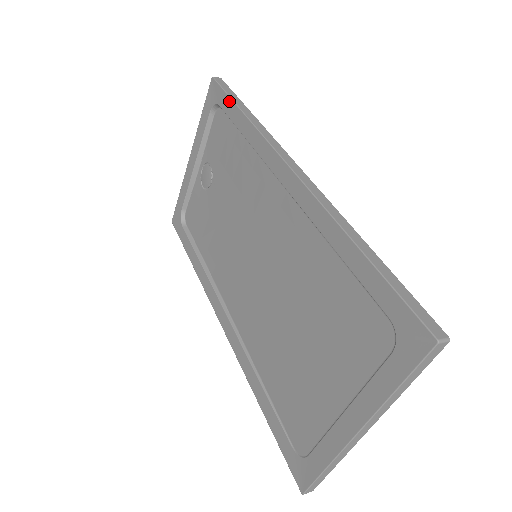
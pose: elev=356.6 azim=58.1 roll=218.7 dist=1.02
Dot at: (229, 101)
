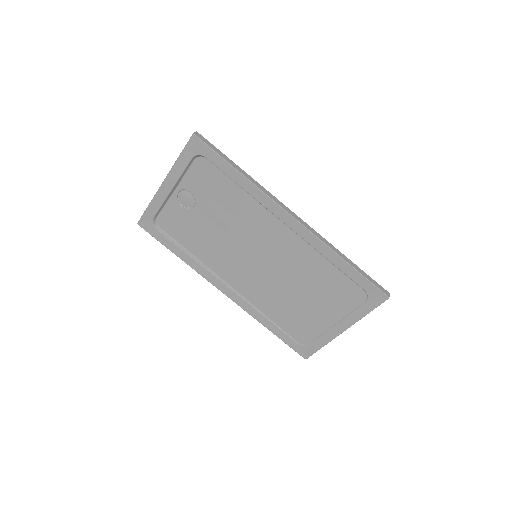
Dot at: (221, 160)
